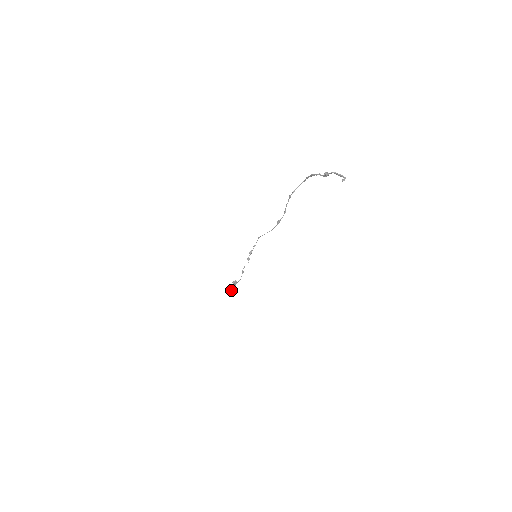
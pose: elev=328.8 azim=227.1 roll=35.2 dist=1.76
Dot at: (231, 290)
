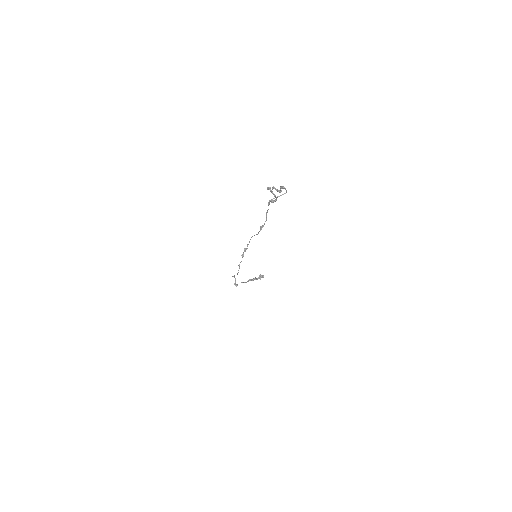
Dot at: (235, 280)
